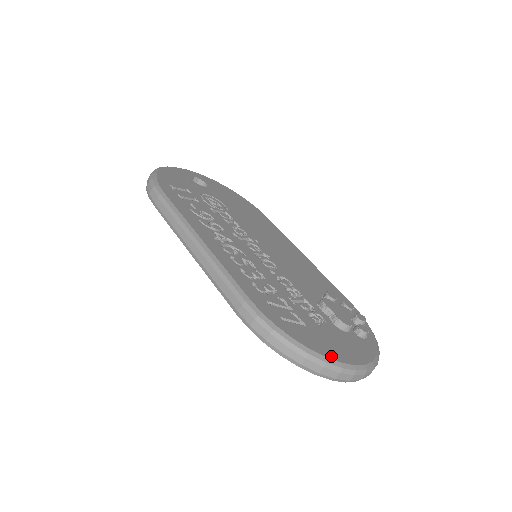
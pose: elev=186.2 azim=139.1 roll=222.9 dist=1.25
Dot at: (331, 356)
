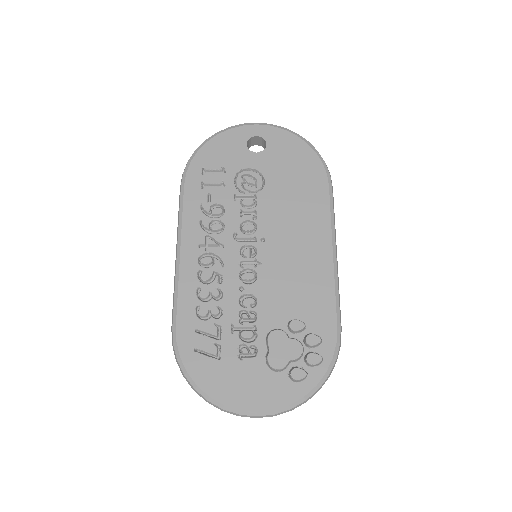
Dot at: (217, 396)
